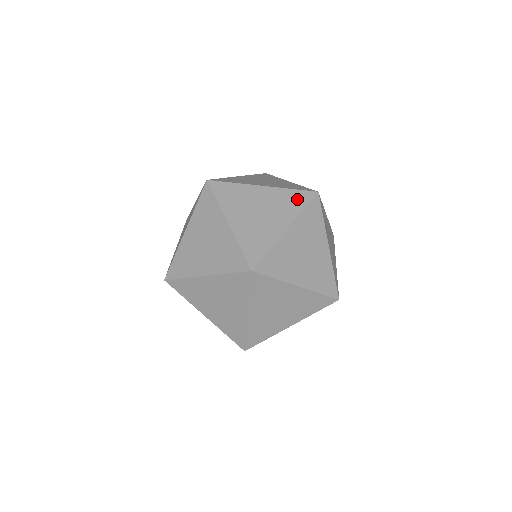
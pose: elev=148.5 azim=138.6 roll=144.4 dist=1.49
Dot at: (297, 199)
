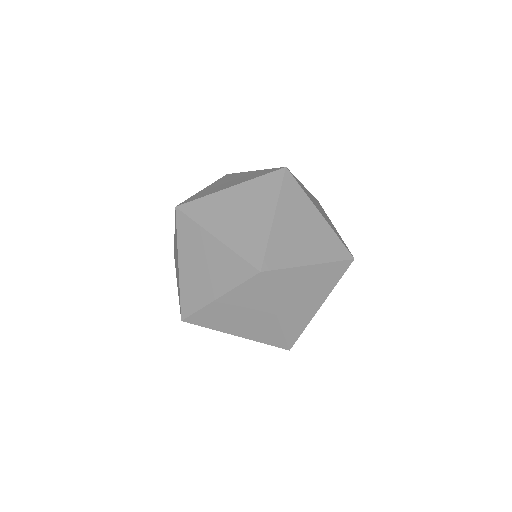
Dot at: (264, 172)
